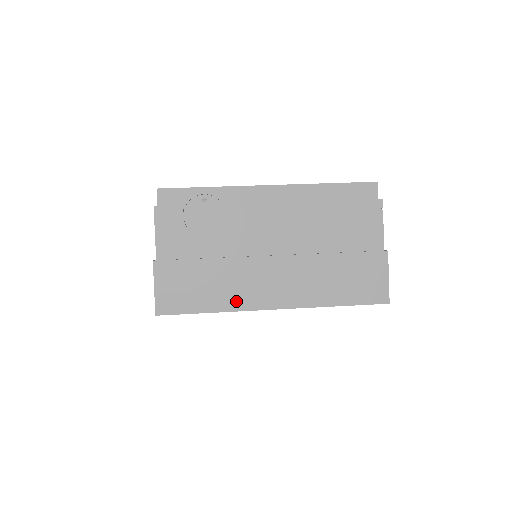
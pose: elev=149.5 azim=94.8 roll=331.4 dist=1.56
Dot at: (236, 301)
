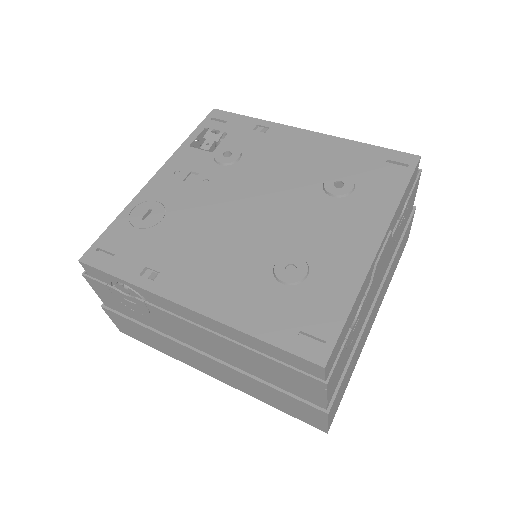
Dot at: (179, 358)
